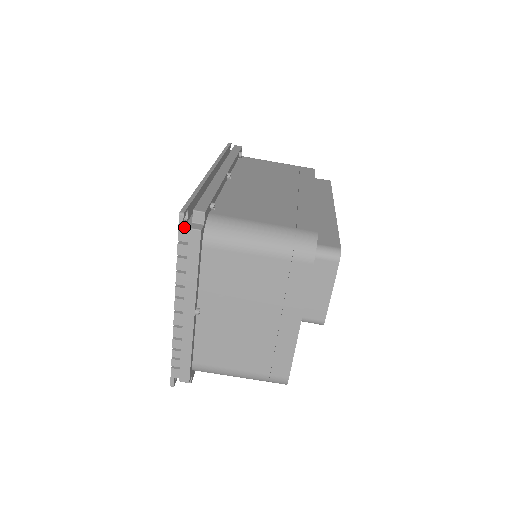
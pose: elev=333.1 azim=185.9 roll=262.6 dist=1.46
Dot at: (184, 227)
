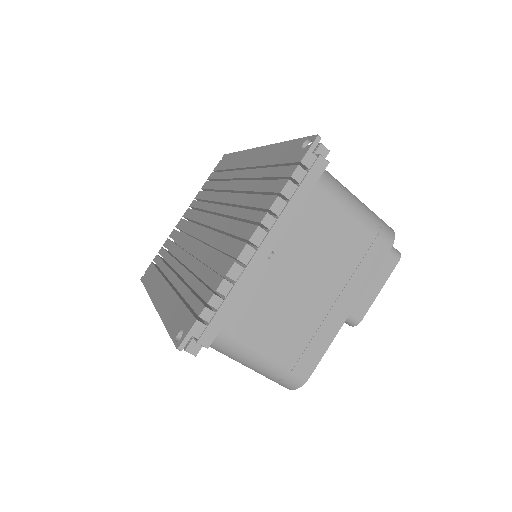
Dot at: (310, 153)
